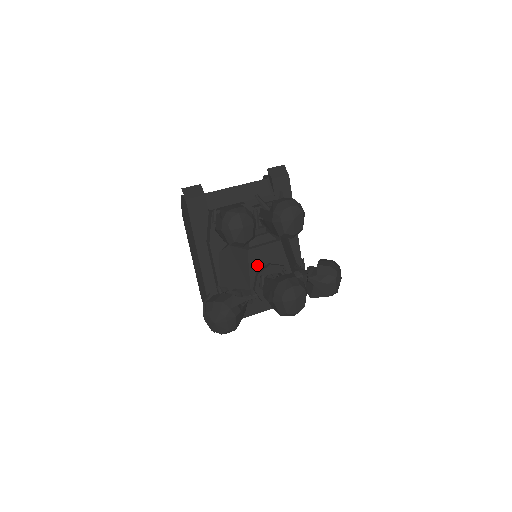
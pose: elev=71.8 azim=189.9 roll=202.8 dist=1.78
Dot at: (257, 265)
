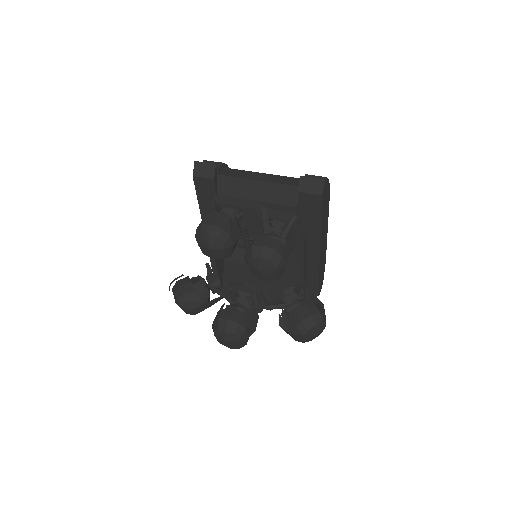
Dot at: (232, 276)
